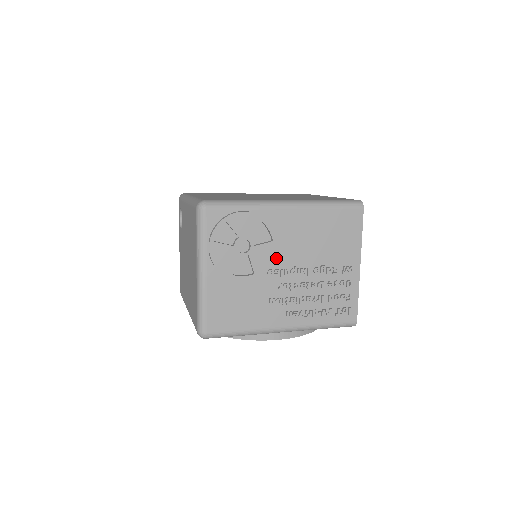
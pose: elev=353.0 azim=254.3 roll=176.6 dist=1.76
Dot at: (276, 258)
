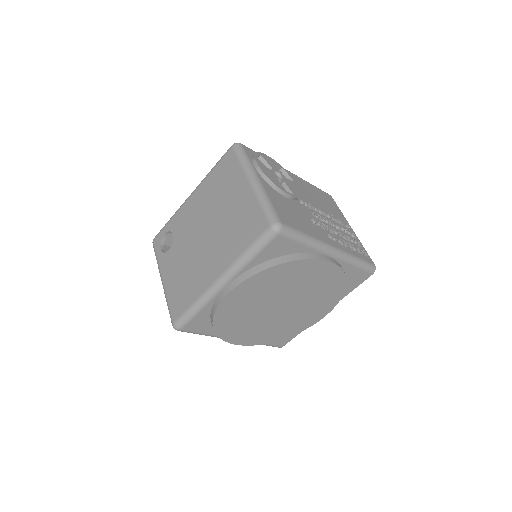
Dot at: (300, 196)
